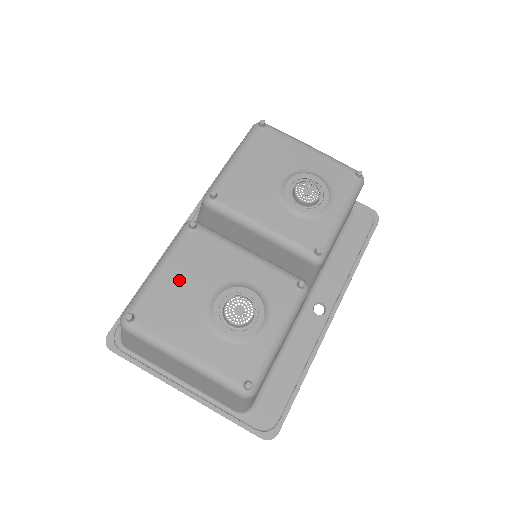
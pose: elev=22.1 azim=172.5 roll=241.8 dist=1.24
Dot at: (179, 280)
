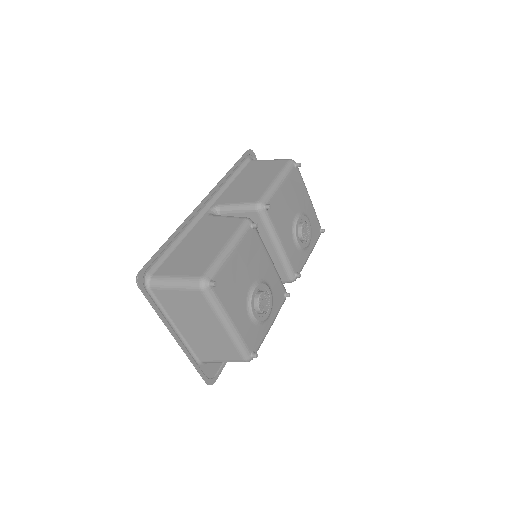
Dot at: (240, 265)
